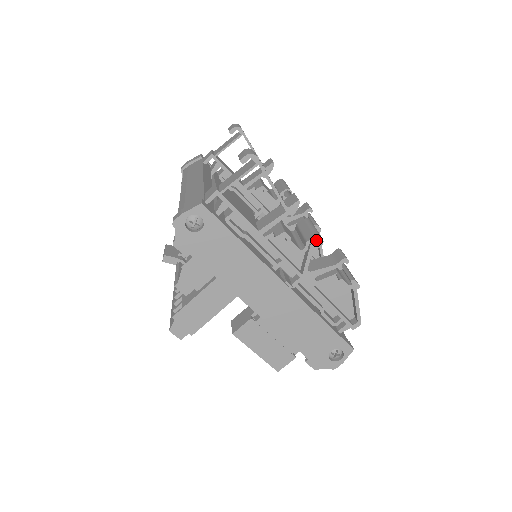
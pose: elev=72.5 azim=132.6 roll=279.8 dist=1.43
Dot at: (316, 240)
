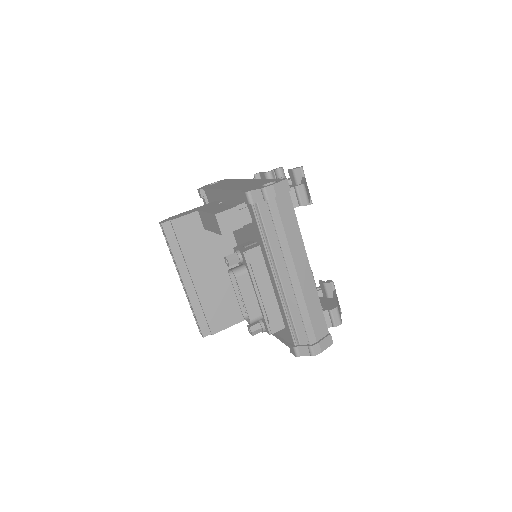
Dot at: (282, 177)
